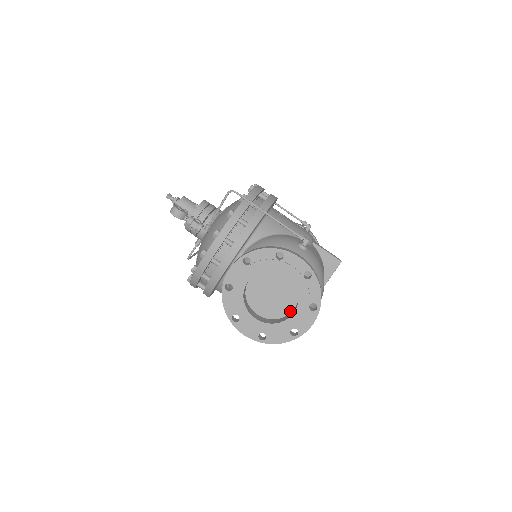
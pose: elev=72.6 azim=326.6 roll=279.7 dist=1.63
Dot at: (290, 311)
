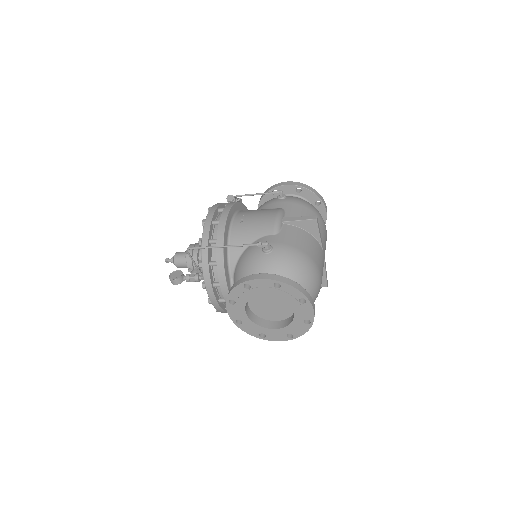
Dot at: occluded
